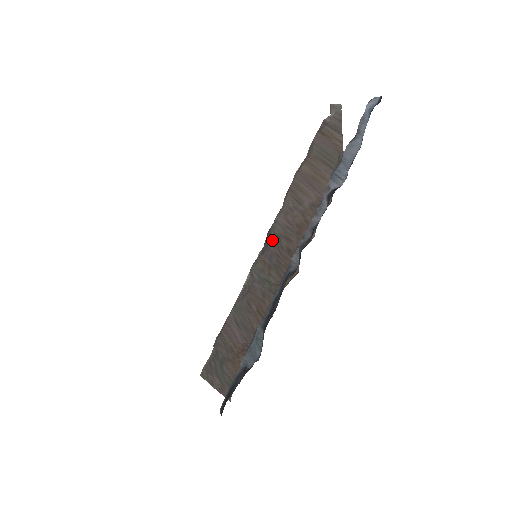
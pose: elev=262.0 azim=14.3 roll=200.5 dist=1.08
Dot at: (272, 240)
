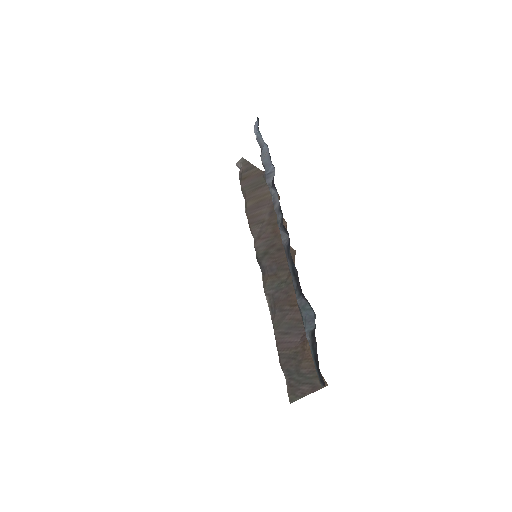
Dot at: (263, 259)
